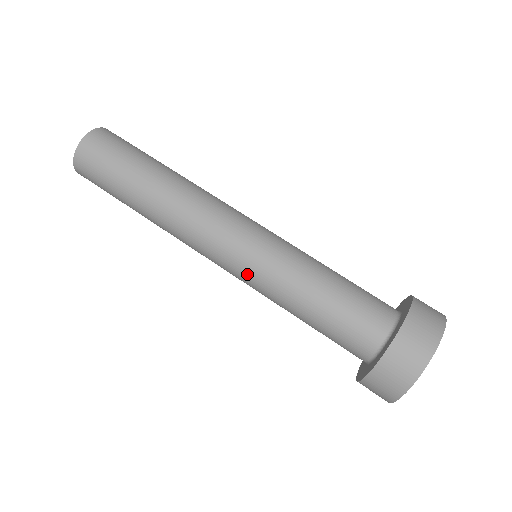
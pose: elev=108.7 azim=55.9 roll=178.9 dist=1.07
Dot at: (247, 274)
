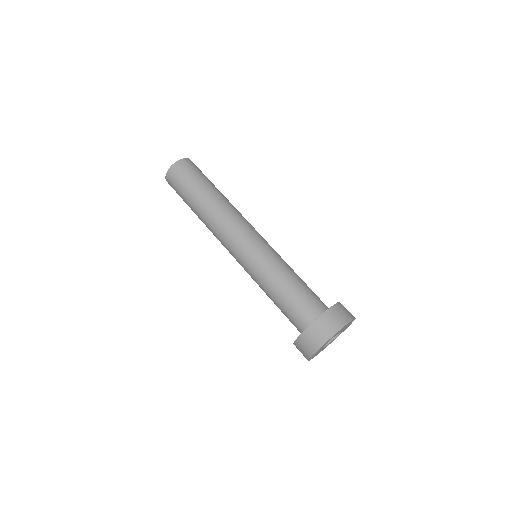
Dot at: (255, 254)
